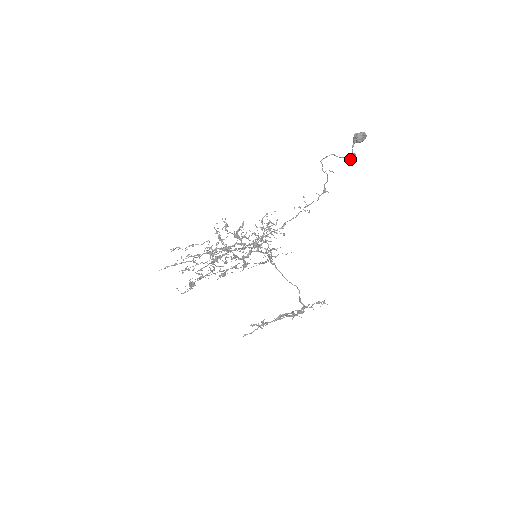
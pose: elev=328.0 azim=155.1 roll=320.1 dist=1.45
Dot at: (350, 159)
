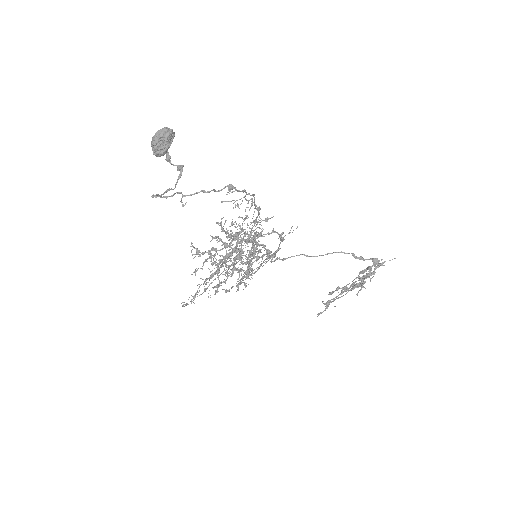
Dot at: occluded
